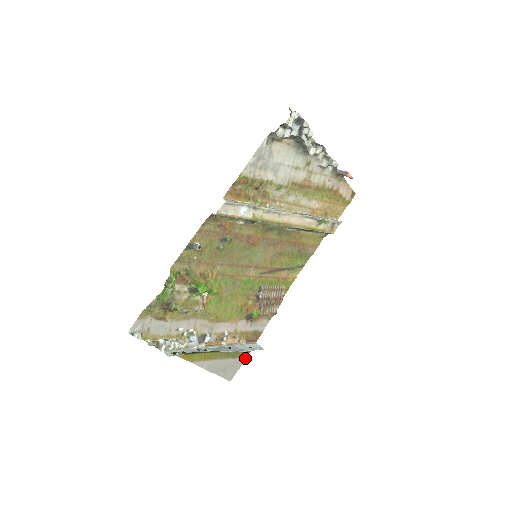
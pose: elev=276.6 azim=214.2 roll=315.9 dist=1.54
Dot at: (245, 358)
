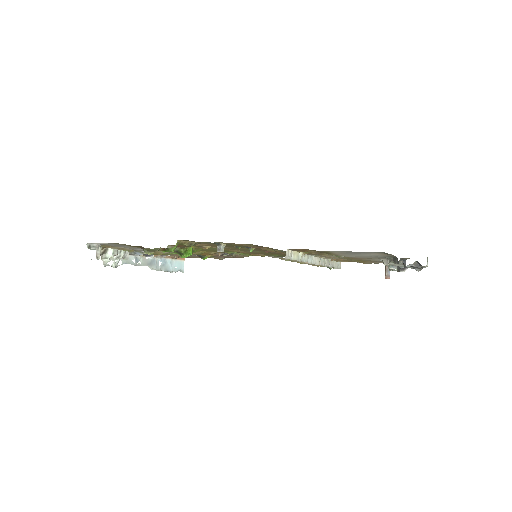
Dot at: occluded
